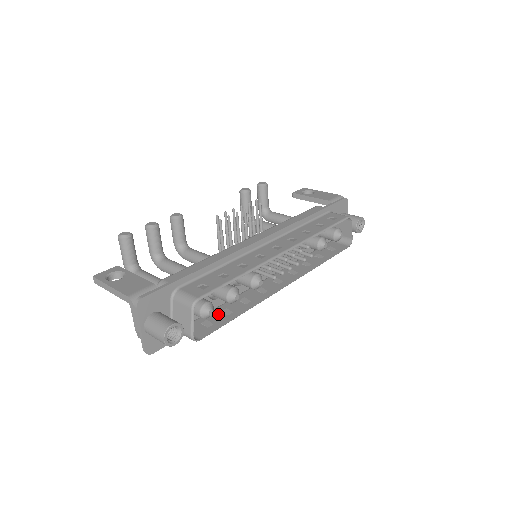
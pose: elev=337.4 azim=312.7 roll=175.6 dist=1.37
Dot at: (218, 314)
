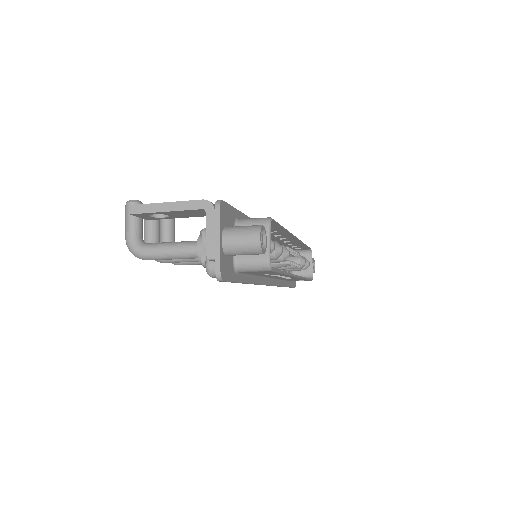
Dot at: occluded
